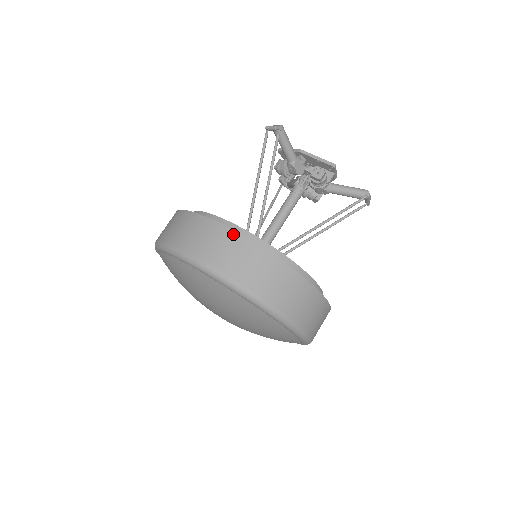
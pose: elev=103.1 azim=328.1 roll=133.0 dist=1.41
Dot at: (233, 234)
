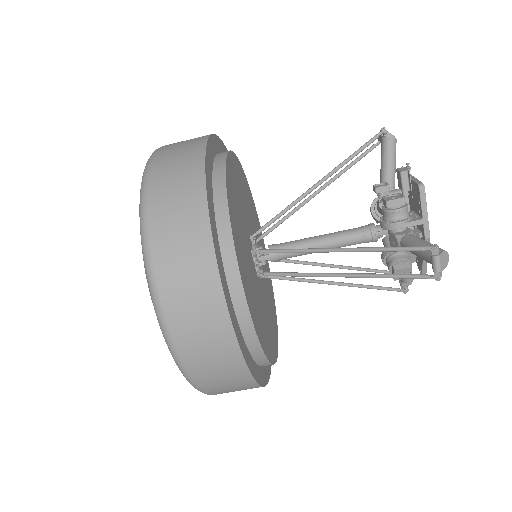
Dot at: (249, 380)
